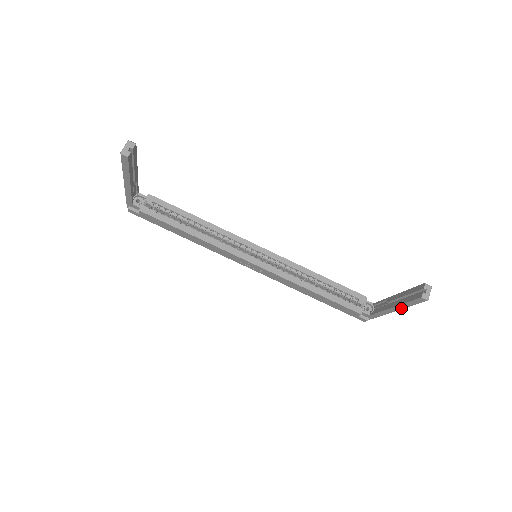
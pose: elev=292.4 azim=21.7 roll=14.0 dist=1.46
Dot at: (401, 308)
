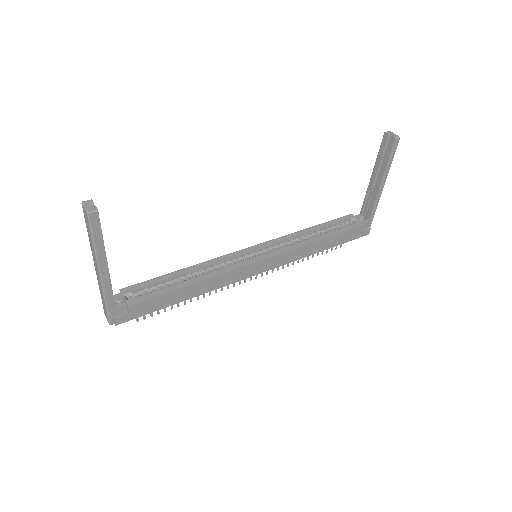
Dot at: (386, 176)
